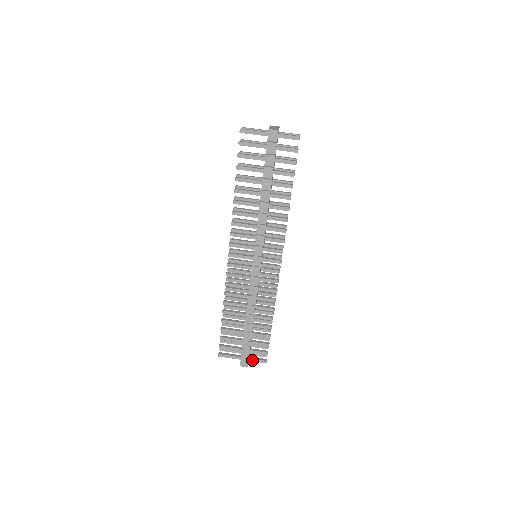
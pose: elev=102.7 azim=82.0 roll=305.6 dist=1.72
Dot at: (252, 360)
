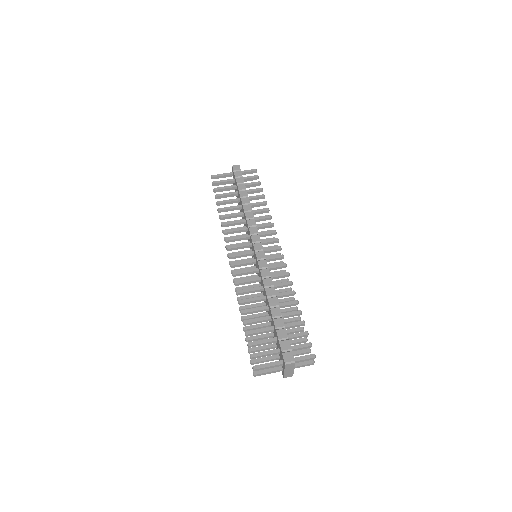
Dot at: (297, 359)
